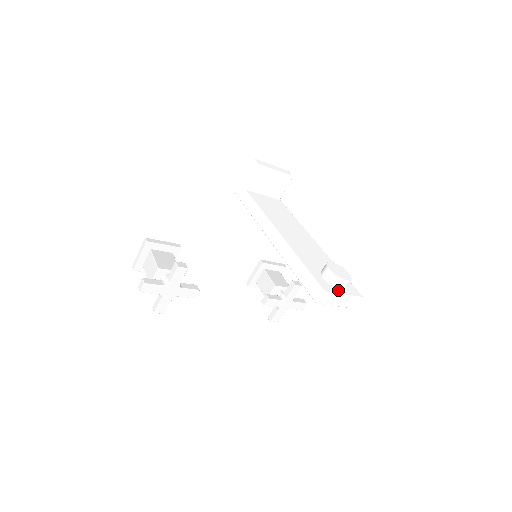
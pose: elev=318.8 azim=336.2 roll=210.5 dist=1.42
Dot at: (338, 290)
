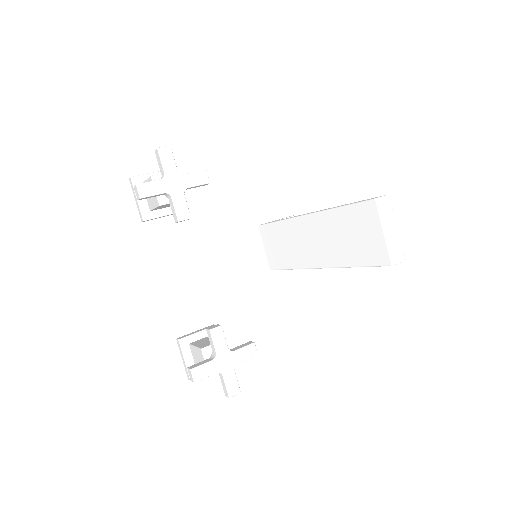
Dot at: occluded
